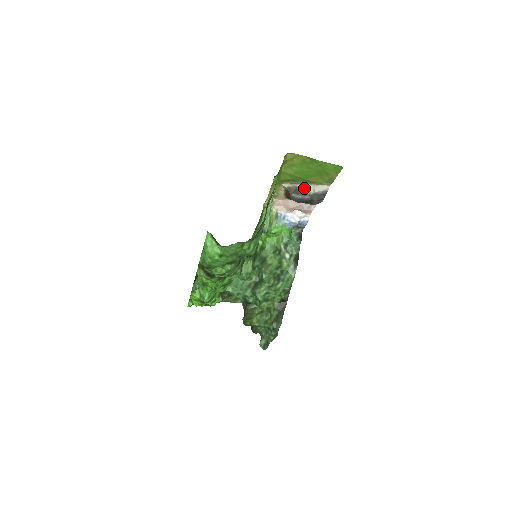
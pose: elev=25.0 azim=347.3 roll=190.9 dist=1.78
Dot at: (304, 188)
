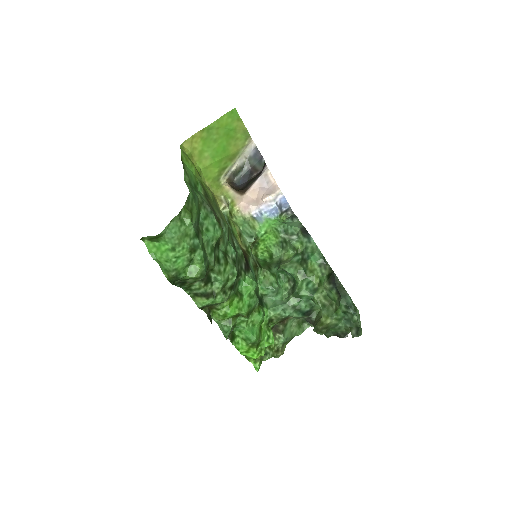
Dot at: (237, 166)
